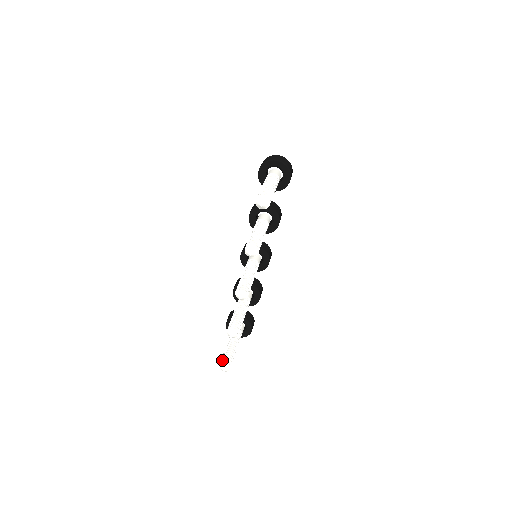
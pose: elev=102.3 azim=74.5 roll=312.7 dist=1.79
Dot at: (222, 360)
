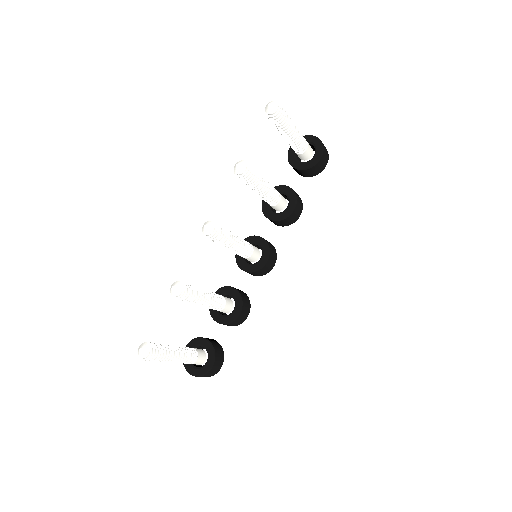
Dot at: occluded
